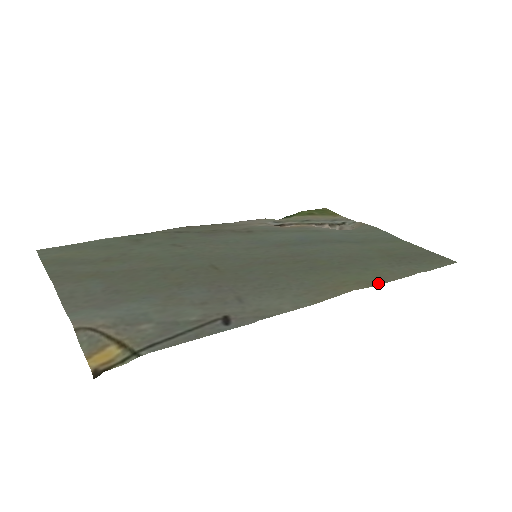
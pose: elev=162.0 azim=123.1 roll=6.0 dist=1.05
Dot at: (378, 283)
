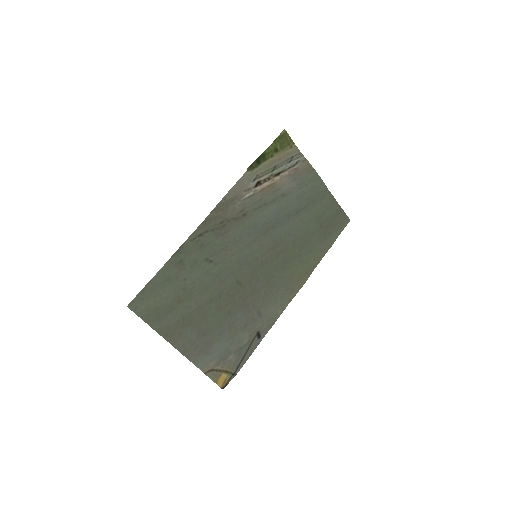
Dot at: (315, 267)
